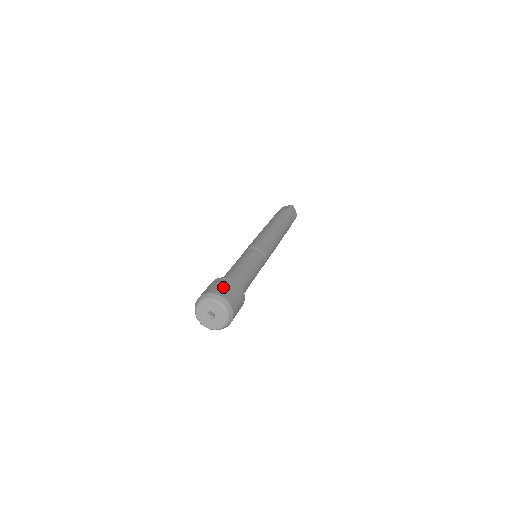
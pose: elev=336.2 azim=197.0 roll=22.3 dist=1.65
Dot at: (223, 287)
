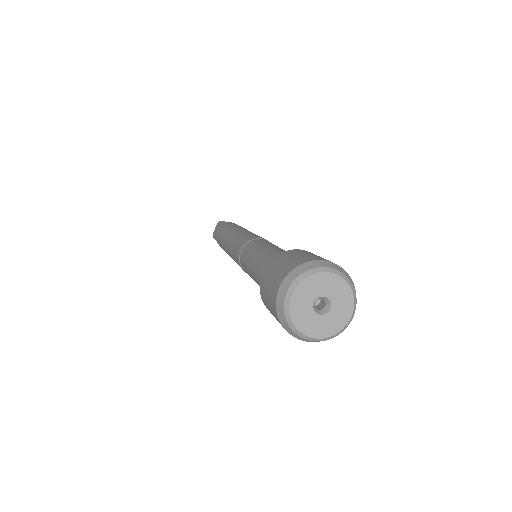
Dot at: (287, 261)
